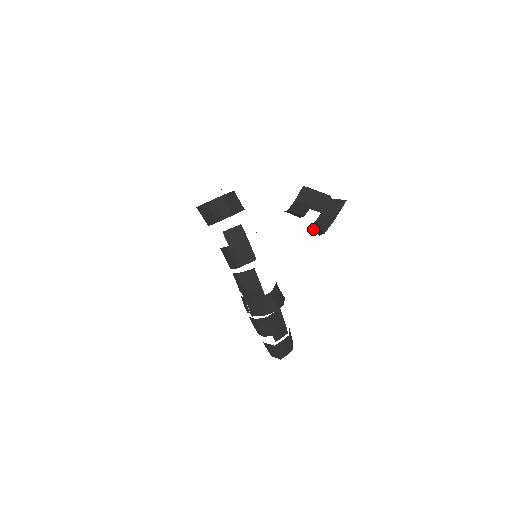
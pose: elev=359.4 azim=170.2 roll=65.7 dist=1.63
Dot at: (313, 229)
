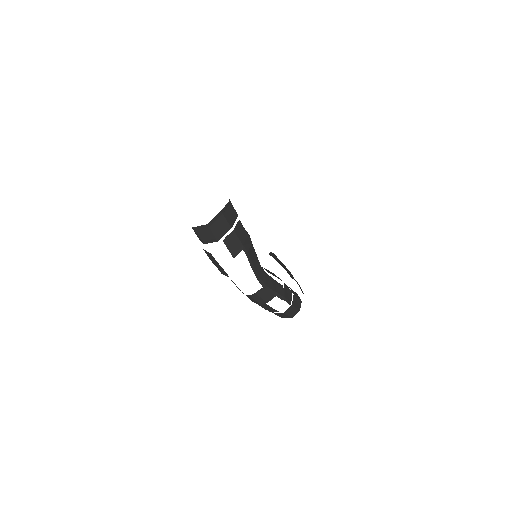
Dot at: occluded
